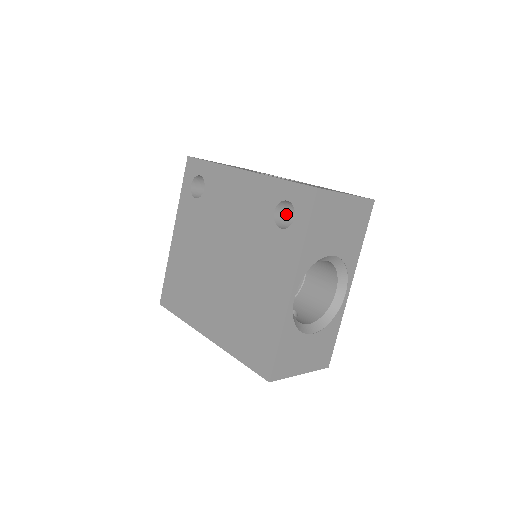
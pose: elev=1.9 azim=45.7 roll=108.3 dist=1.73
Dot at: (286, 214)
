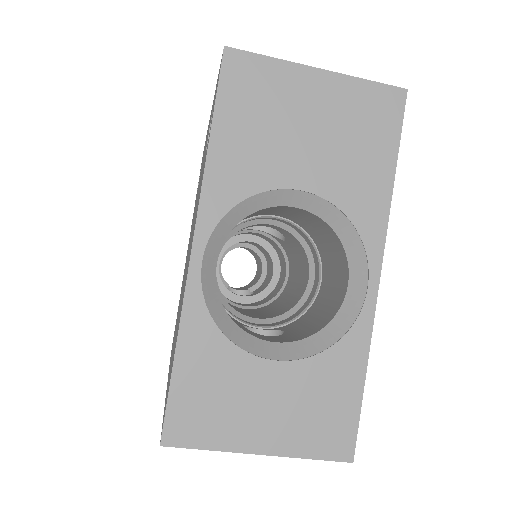
Dot at: occluded
